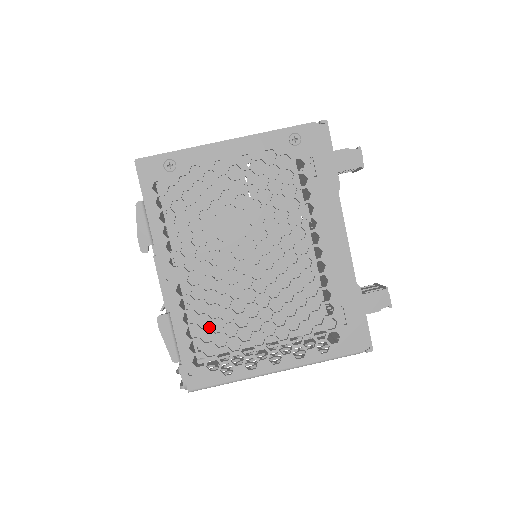
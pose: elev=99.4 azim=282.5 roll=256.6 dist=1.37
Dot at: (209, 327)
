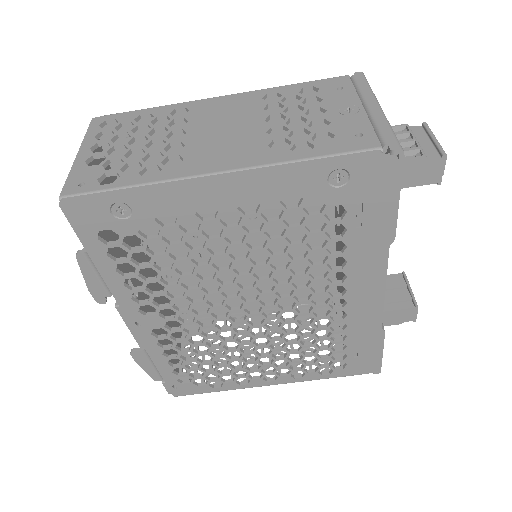
Dot at: (195, 359)
